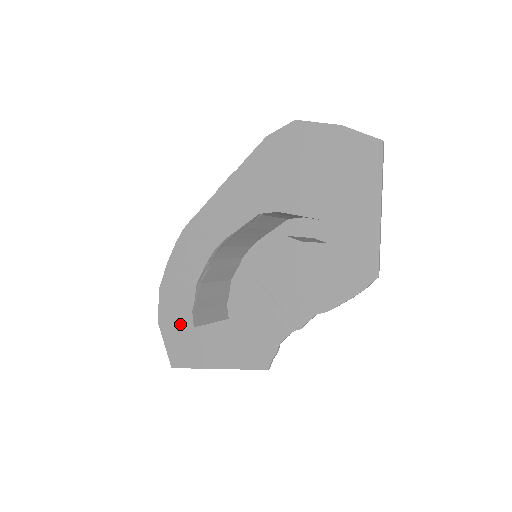
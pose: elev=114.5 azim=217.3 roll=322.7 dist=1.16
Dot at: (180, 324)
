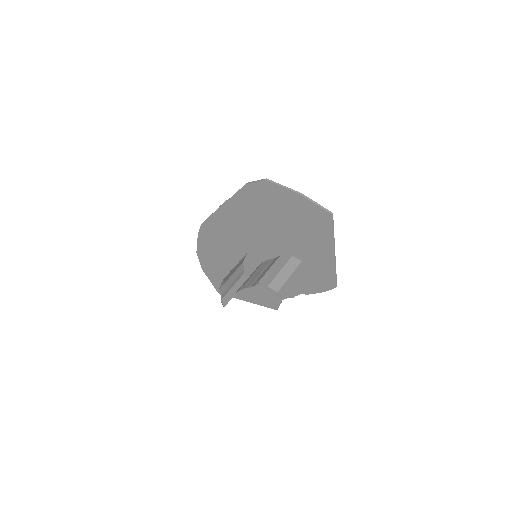
Dot at: (217, 274)
